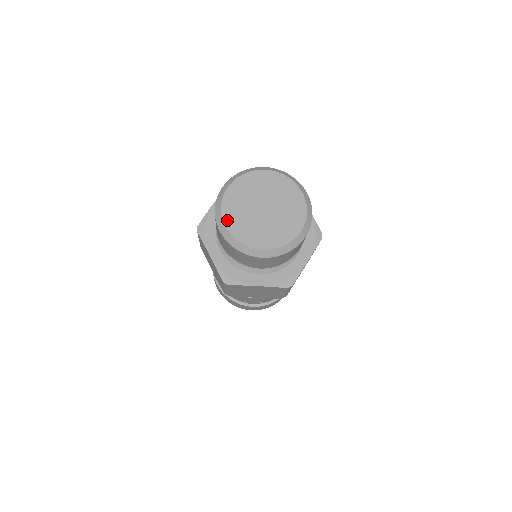
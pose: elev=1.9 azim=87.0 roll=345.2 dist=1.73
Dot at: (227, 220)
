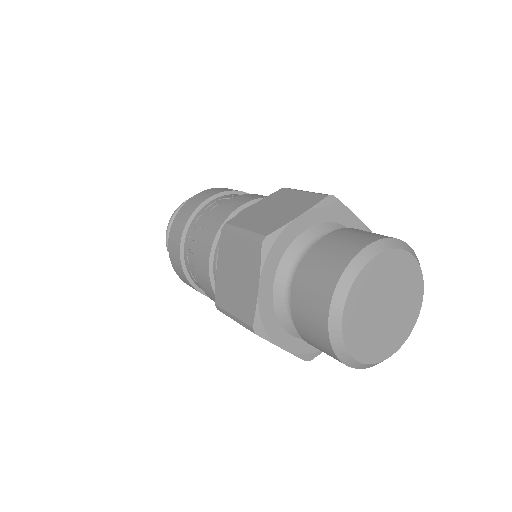
Dot at: (356, 353)
